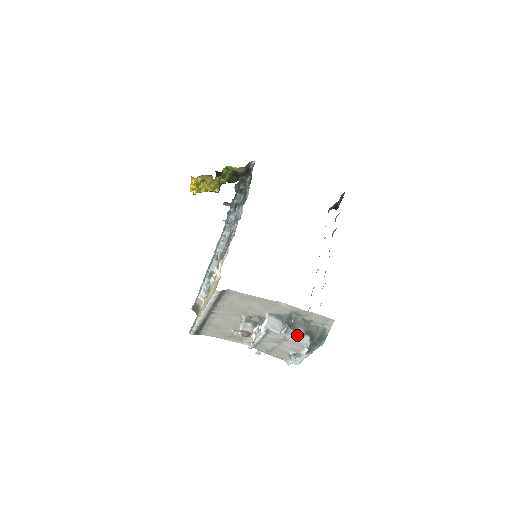
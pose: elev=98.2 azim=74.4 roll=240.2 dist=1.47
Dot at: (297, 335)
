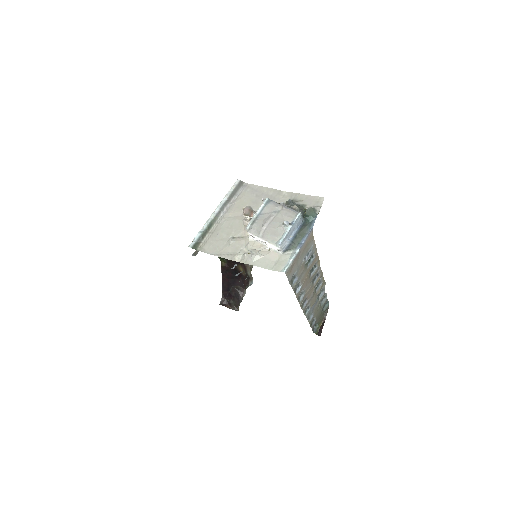
Dot at: (293, 207)
